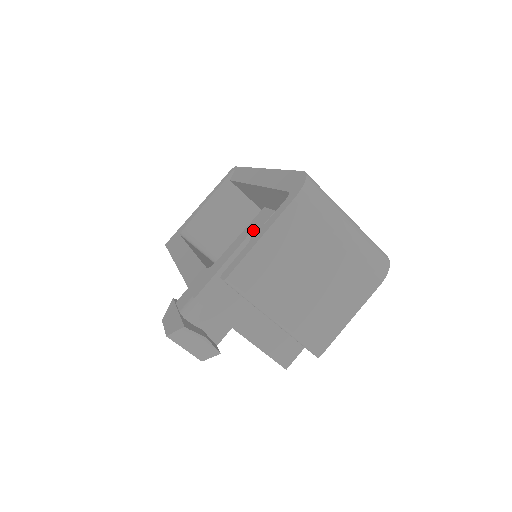
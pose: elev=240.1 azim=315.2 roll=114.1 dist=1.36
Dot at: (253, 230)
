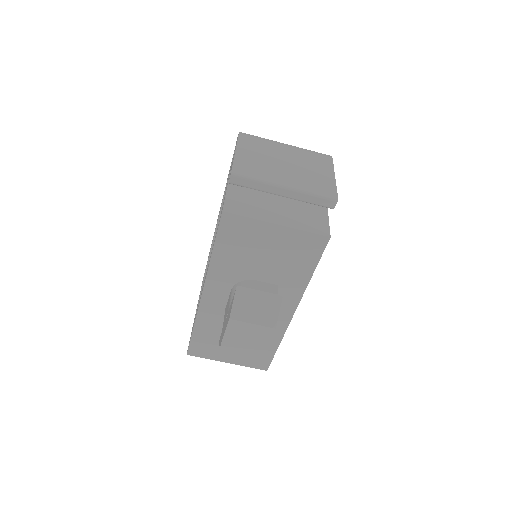
Dot at: (230, 172)
